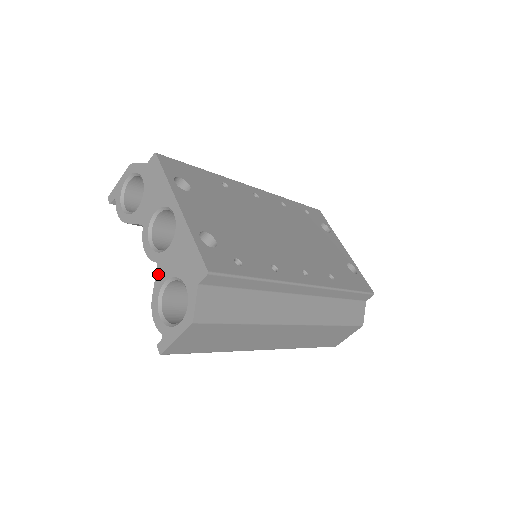
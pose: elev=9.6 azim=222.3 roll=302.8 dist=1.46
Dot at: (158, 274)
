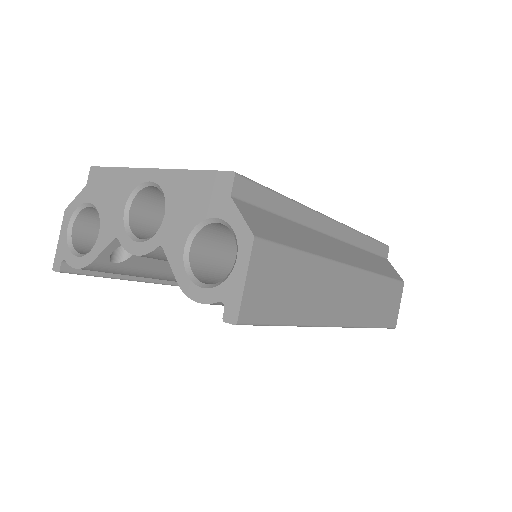
Dot at: (169, 252)
